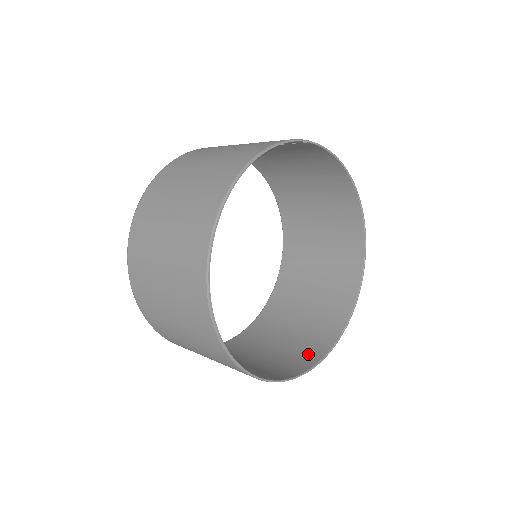
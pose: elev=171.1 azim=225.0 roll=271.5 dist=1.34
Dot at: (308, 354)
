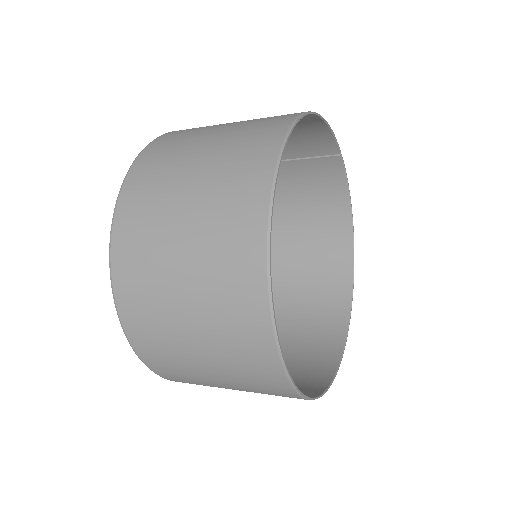
Dot at: occluded
